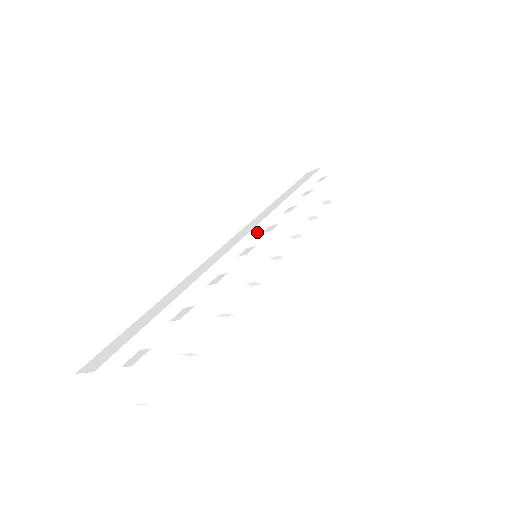
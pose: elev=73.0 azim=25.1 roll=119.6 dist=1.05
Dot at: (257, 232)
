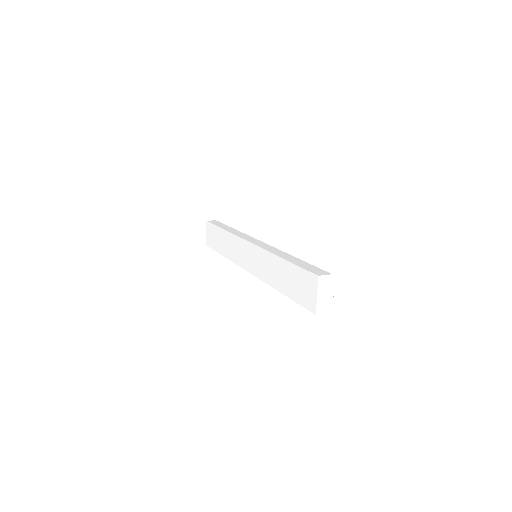
Dot at: occluded
